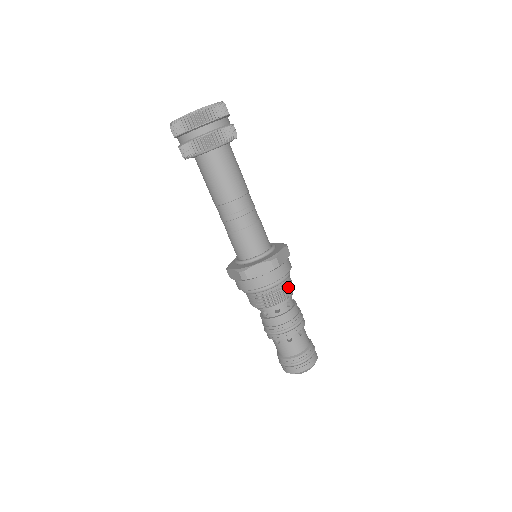
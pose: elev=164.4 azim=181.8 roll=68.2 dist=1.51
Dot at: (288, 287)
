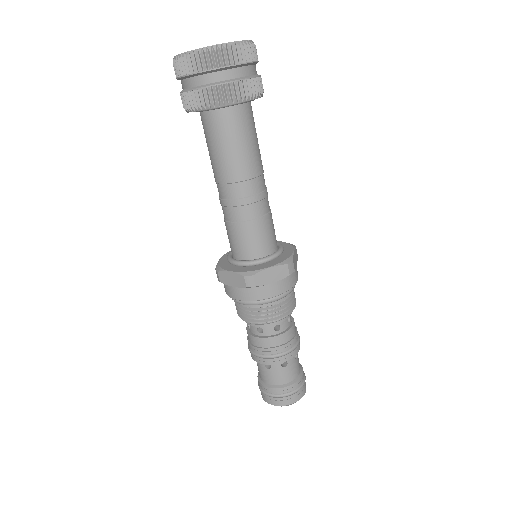
Dot at: (293, 298)
